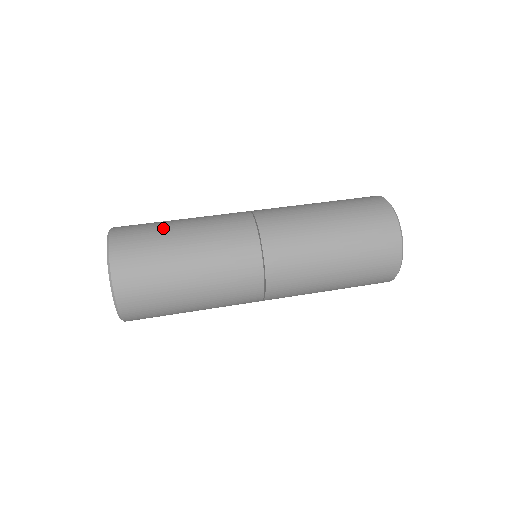
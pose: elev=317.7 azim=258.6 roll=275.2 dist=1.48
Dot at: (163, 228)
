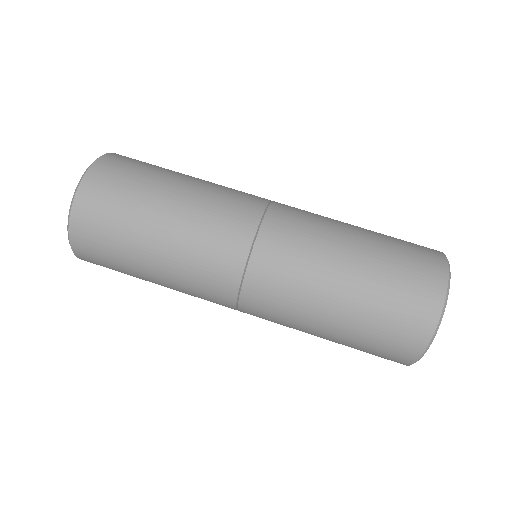
Dot at: (133, 226)
